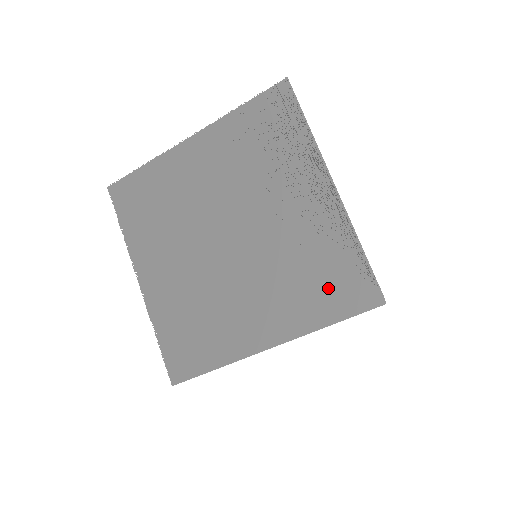
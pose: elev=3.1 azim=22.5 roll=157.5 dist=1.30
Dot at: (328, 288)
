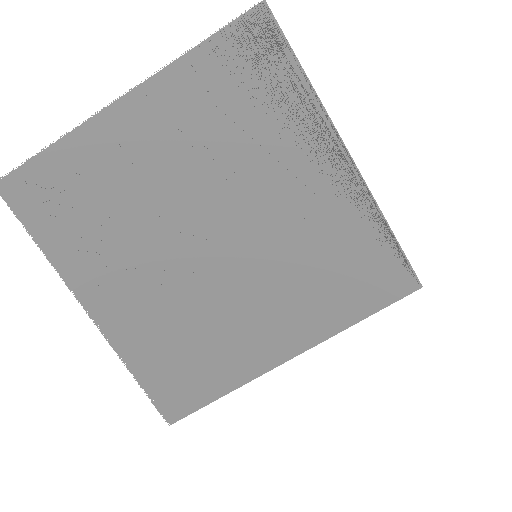
Dot at: (354, 281)
